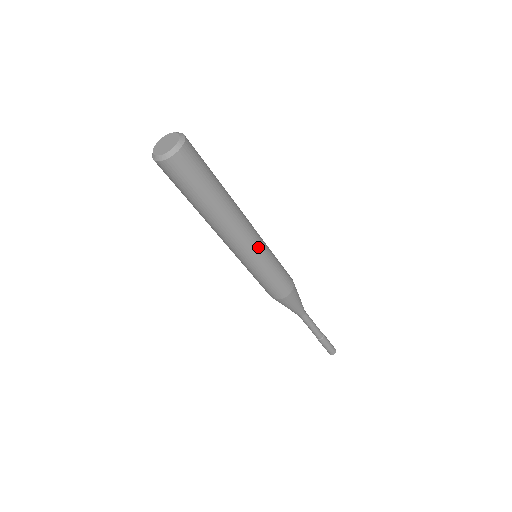
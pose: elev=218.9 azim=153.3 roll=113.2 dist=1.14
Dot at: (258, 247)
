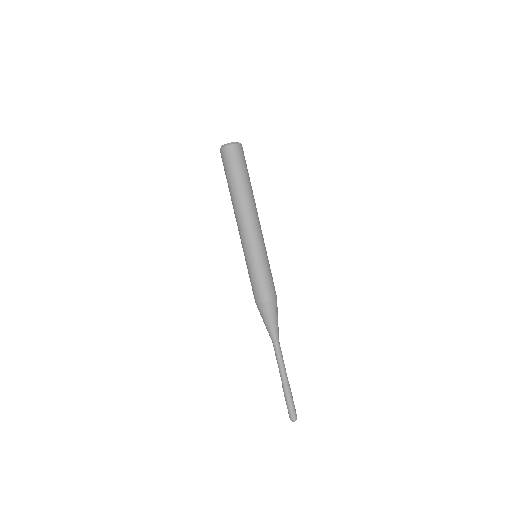
Dot at: (263, 239)
